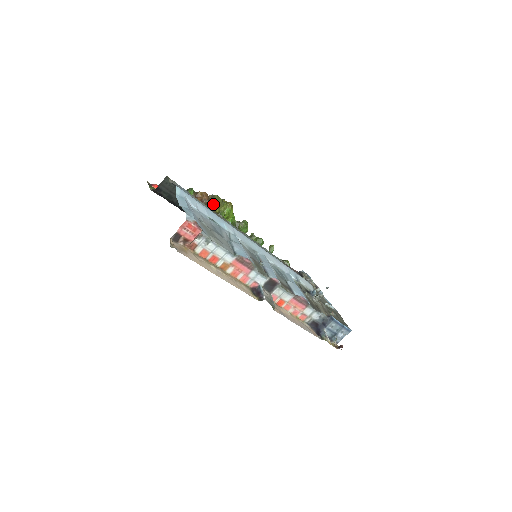
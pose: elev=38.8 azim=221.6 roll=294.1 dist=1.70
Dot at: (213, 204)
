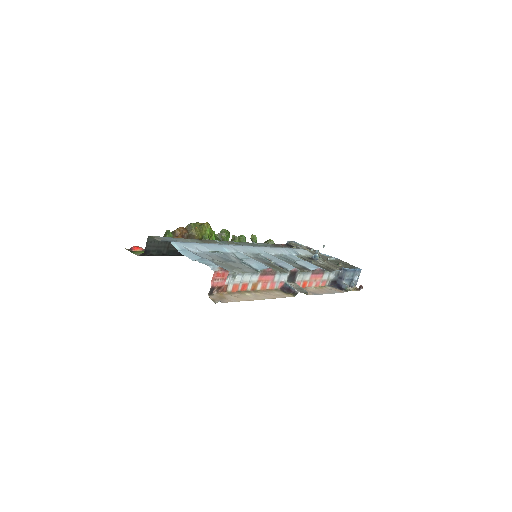
Dot at: (194, 233)
